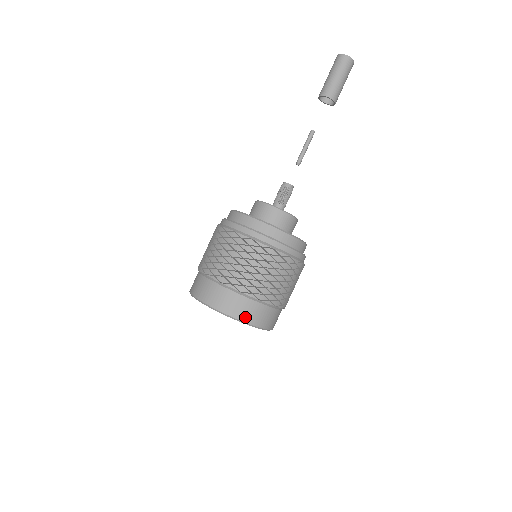
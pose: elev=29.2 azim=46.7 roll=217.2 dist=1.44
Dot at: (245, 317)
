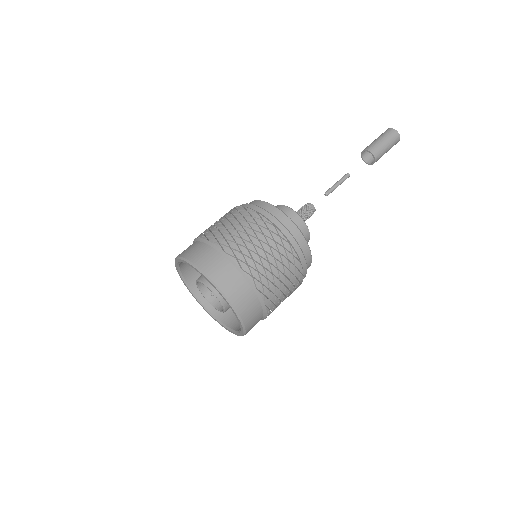
Dot at: (234, 298)
